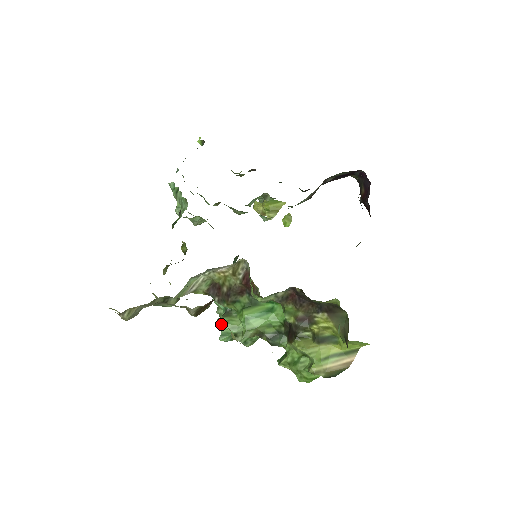
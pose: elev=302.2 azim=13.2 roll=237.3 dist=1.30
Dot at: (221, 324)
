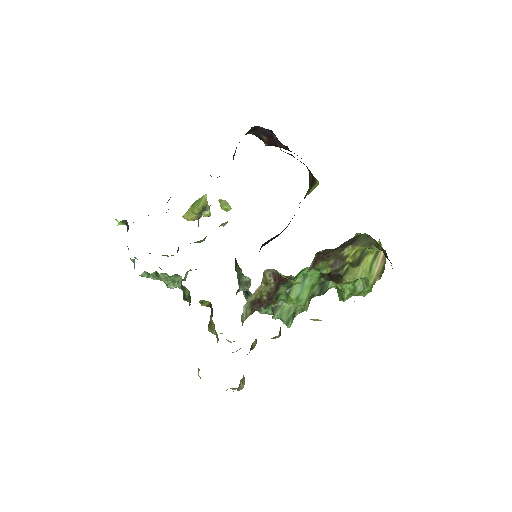
Dot at: (279, 318)
